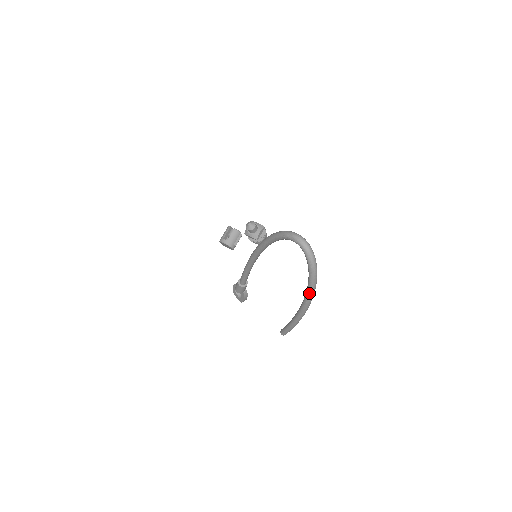
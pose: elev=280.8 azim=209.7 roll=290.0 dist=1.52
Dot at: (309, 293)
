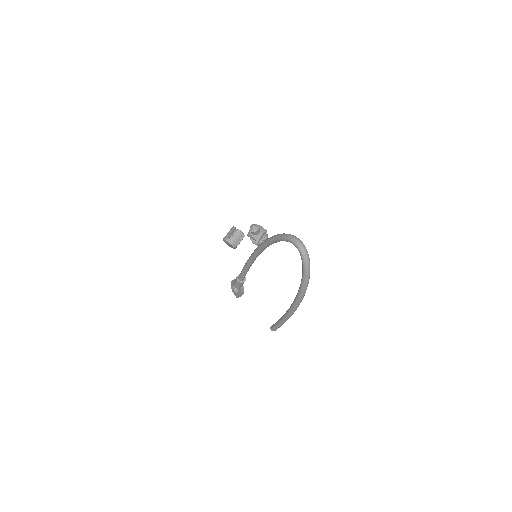
Dot at: (301, 292)
